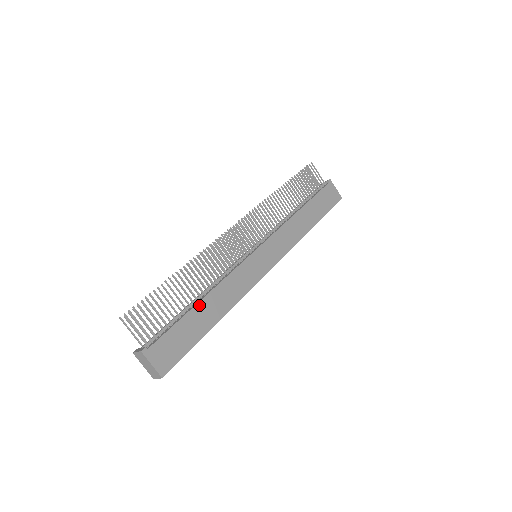
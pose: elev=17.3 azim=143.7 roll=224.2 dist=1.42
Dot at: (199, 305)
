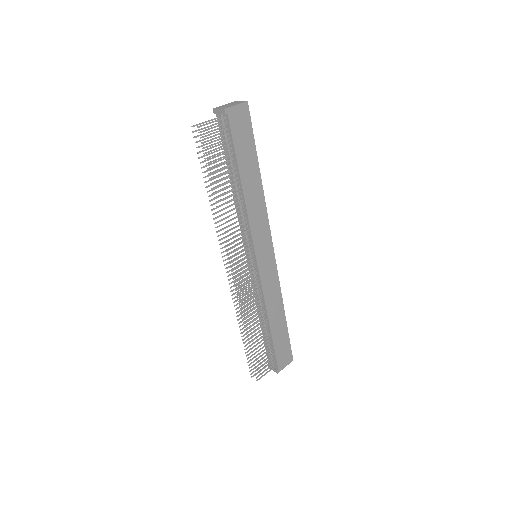
Dot at: (272, 328)
